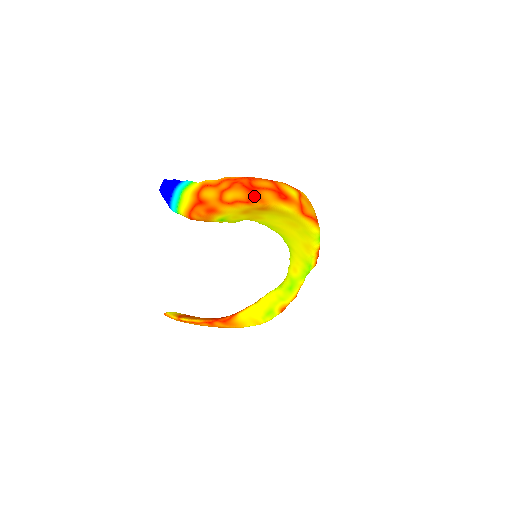
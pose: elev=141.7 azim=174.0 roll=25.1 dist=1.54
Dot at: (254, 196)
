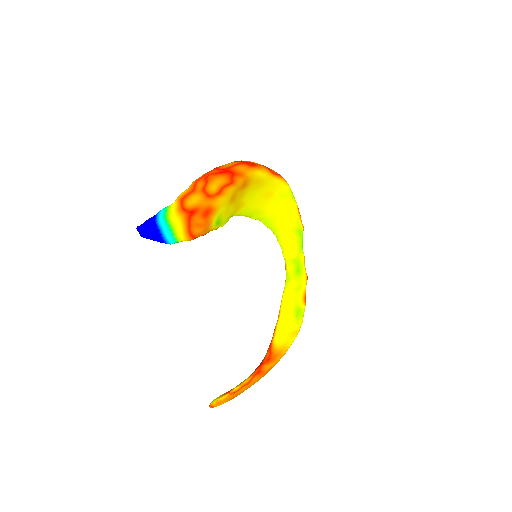
Dot at: (232, 174)
